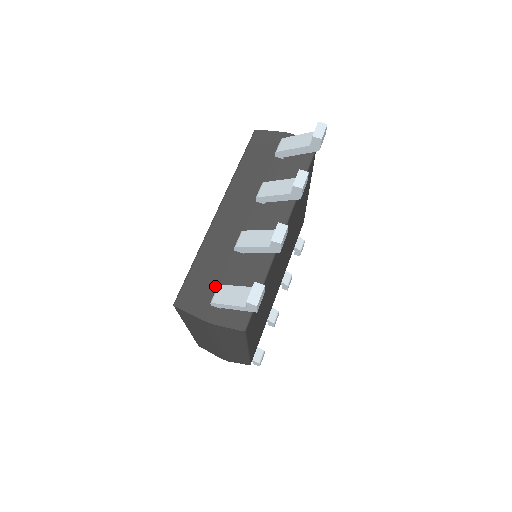
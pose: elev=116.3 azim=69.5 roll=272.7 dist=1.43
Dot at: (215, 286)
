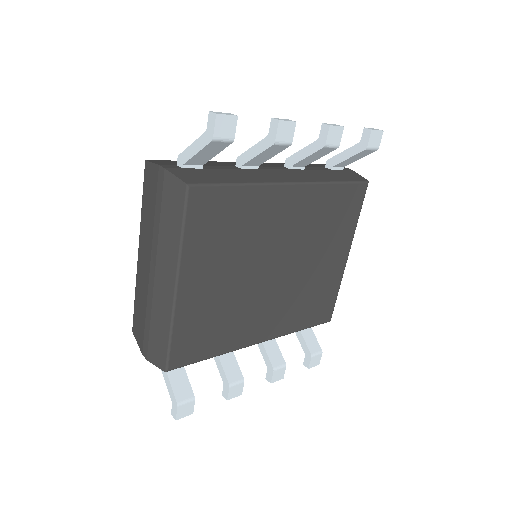
Dot at: occluded
